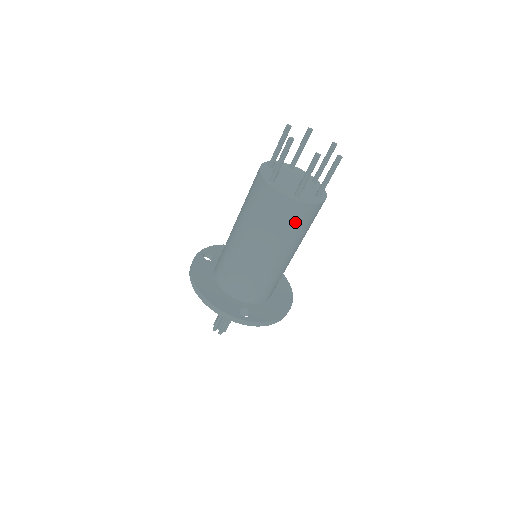
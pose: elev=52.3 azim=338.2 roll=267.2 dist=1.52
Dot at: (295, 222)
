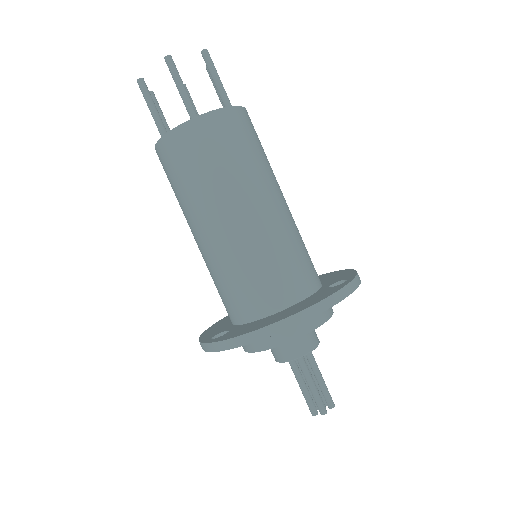
Dot at: (257, 138)
